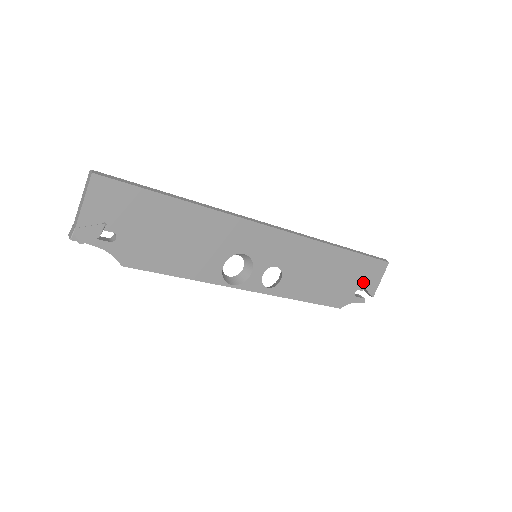
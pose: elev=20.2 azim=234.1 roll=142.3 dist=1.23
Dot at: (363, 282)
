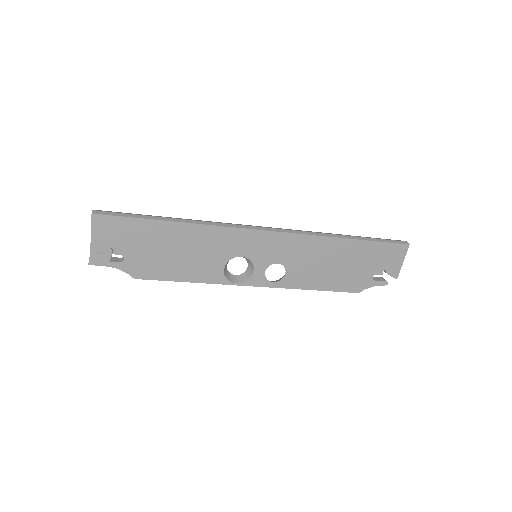
Dot at: (381, 266)
